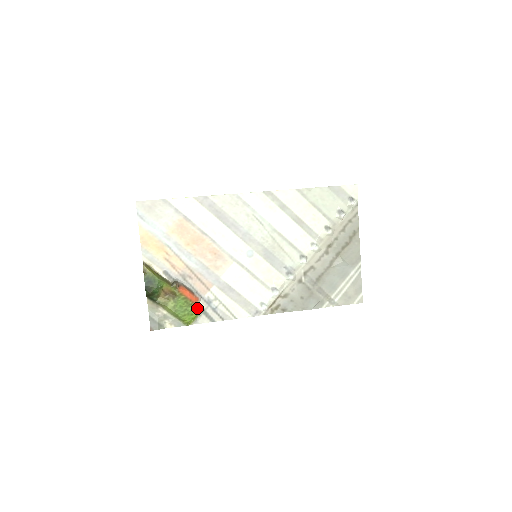
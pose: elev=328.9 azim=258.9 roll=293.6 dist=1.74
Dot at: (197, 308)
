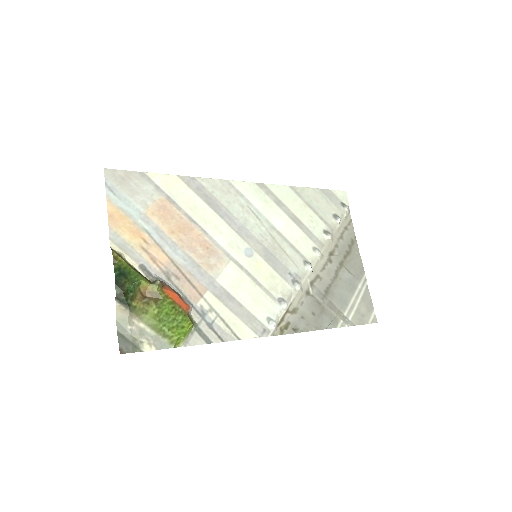
Dot at: (189, 319)
